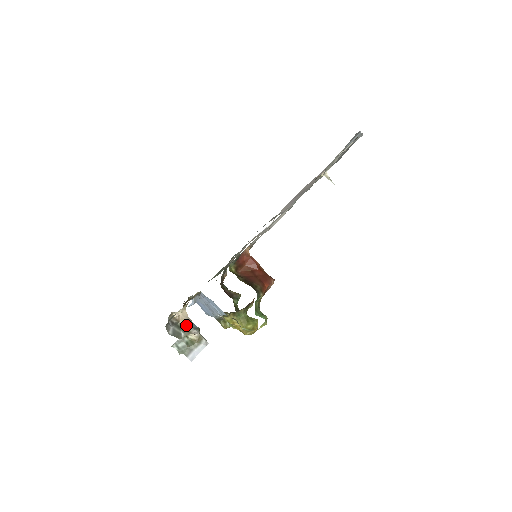
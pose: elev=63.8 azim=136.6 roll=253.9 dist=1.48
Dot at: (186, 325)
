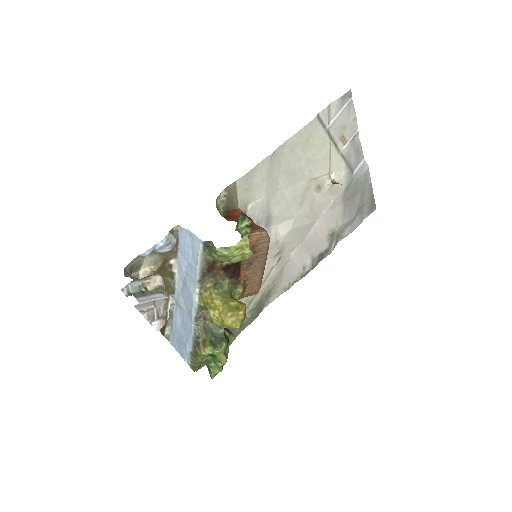
Dot at: (150, 275)
